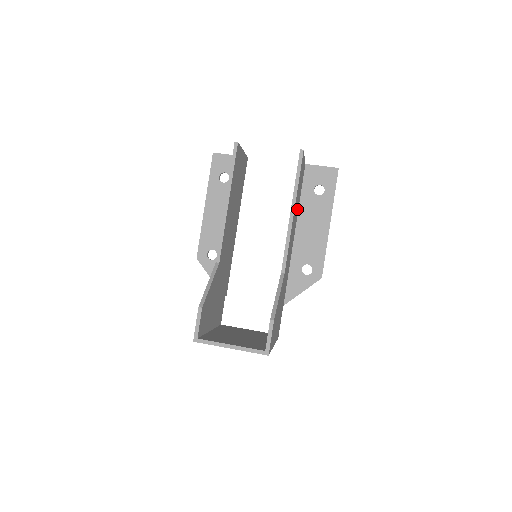
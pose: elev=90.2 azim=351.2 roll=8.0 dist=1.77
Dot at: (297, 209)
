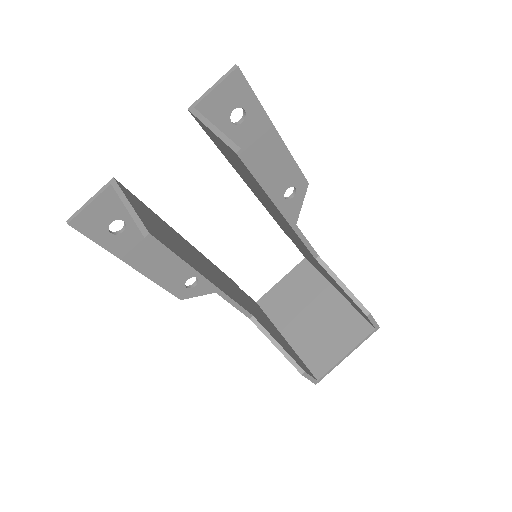
Dot at: occluded
